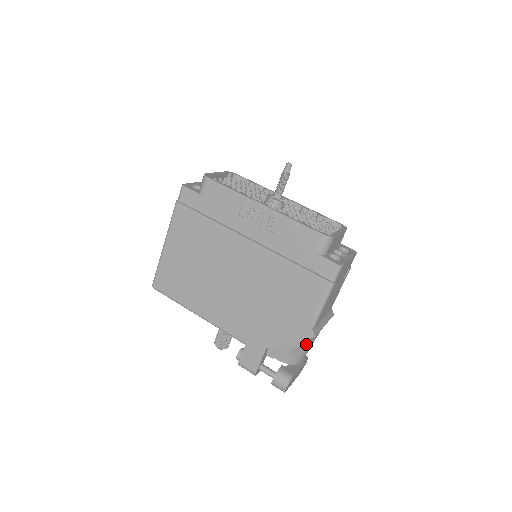
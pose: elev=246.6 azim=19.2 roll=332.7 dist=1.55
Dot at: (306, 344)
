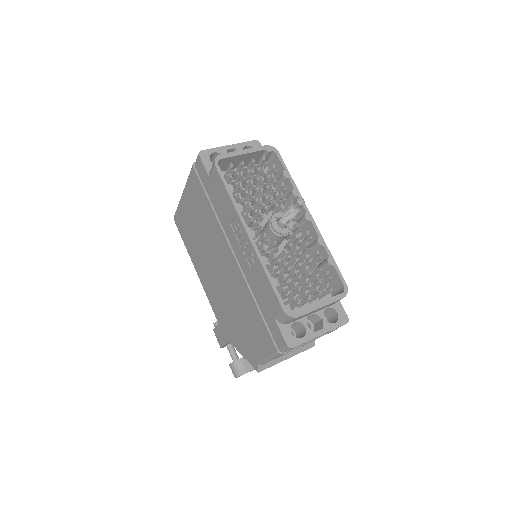
Dot at: occluded
